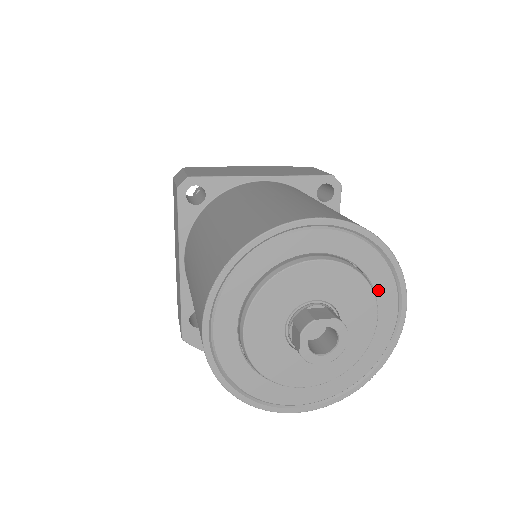
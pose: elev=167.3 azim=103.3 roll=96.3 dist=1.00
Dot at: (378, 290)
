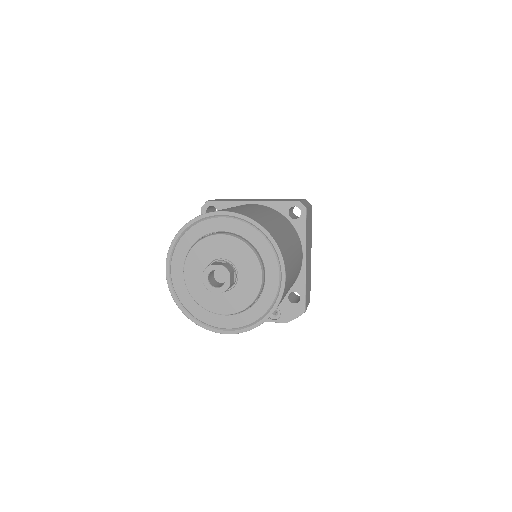
Dot at: (264, 258)
